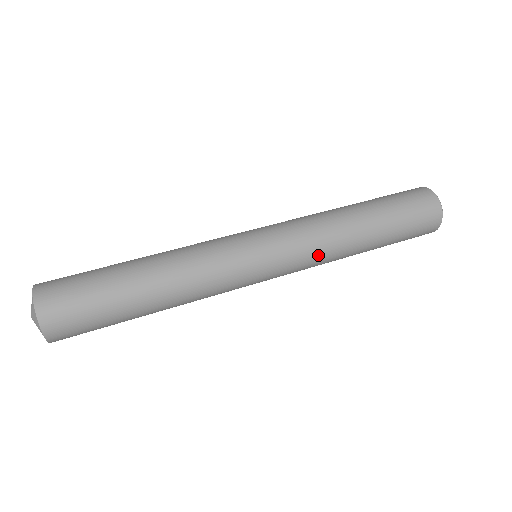
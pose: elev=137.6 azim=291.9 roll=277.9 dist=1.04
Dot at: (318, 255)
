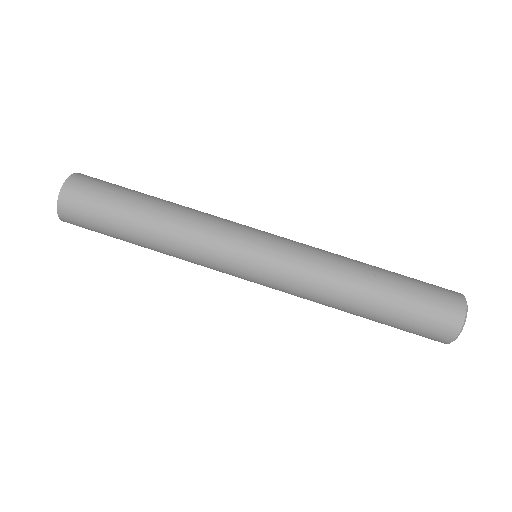
Dot at: occluded
